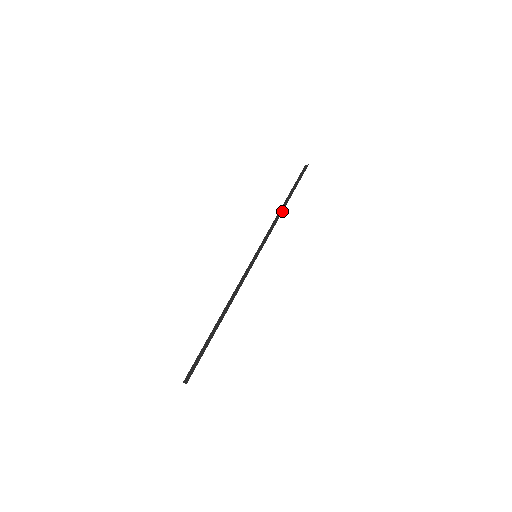
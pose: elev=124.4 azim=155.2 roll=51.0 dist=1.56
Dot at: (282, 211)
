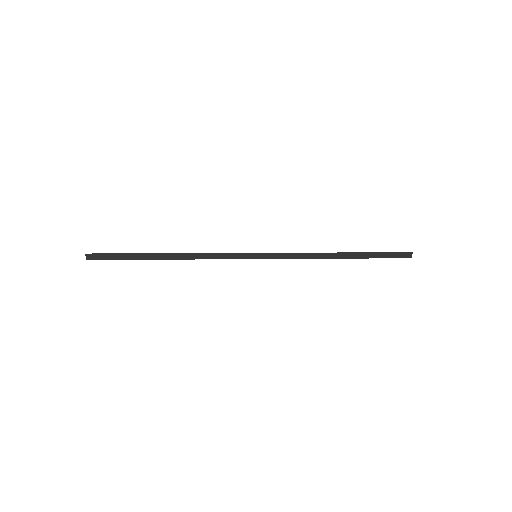
Dot at: (327, 253)
